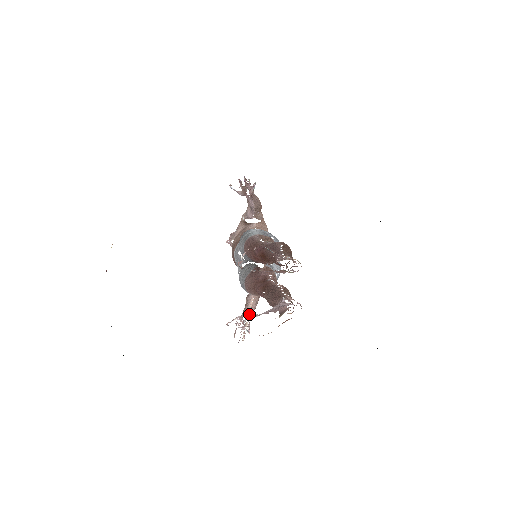
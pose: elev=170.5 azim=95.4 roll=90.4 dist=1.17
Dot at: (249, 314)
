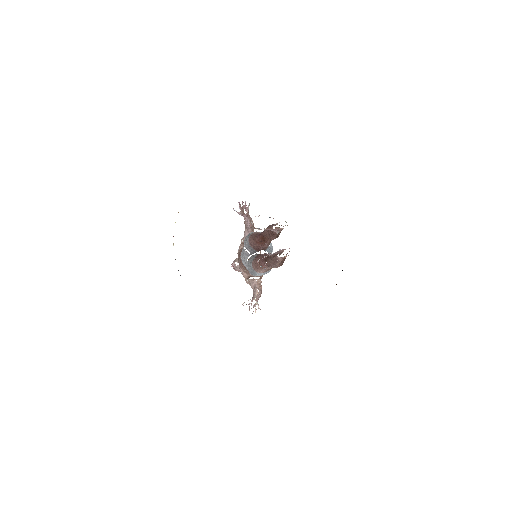
Dot at: (257, 298)
